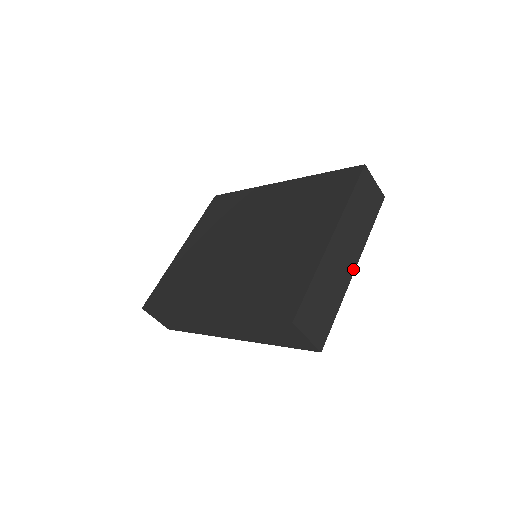
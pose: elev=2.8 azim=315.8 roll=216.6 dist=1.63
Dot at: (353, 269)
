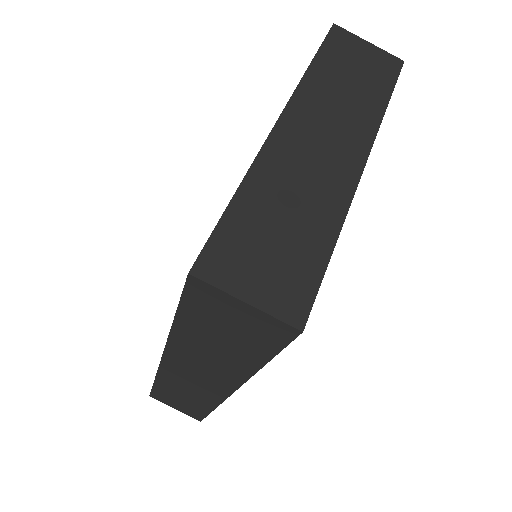
Dot at: (357, 169)
